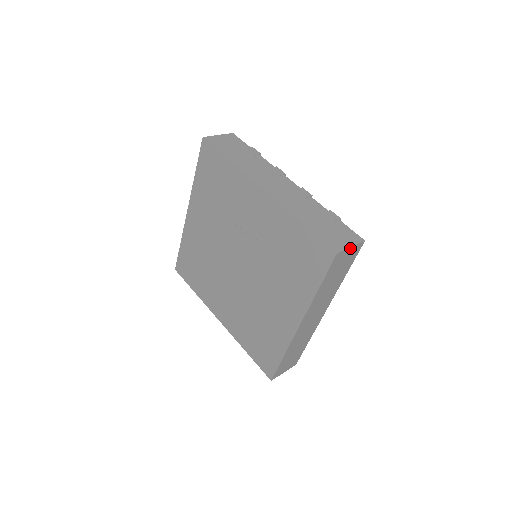
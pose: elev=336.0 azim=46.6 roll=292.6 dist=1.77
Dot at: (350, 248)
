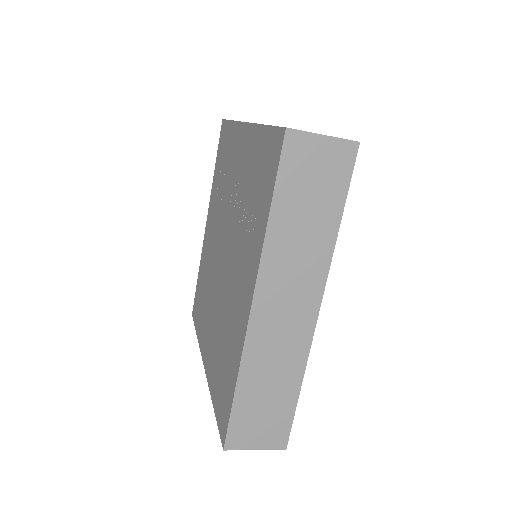
Dot at: (322, 138)
